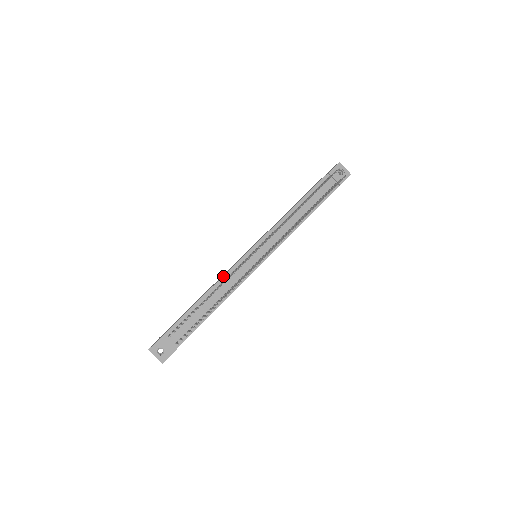
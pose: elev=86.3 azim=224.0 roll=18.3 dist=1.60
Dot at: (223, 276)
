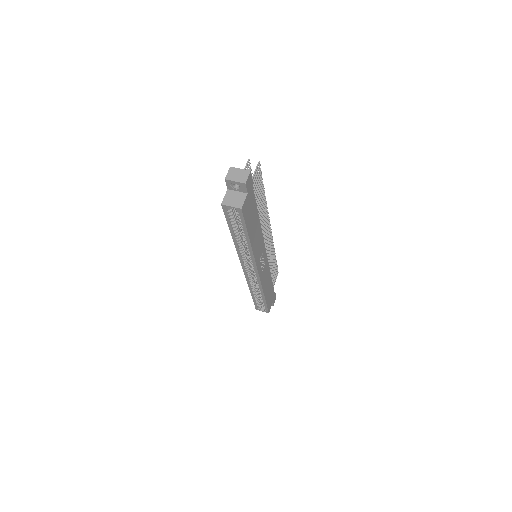
Dot at: occluded
